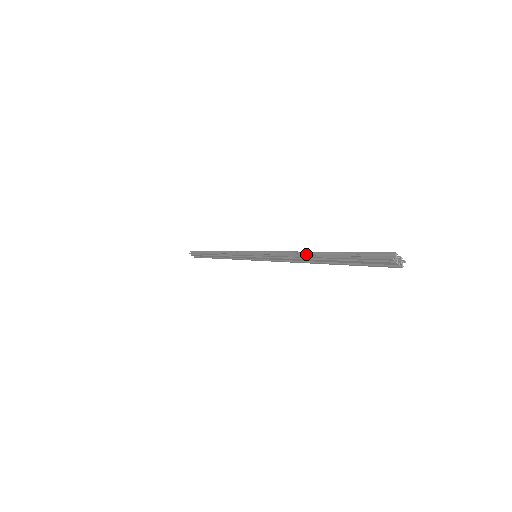
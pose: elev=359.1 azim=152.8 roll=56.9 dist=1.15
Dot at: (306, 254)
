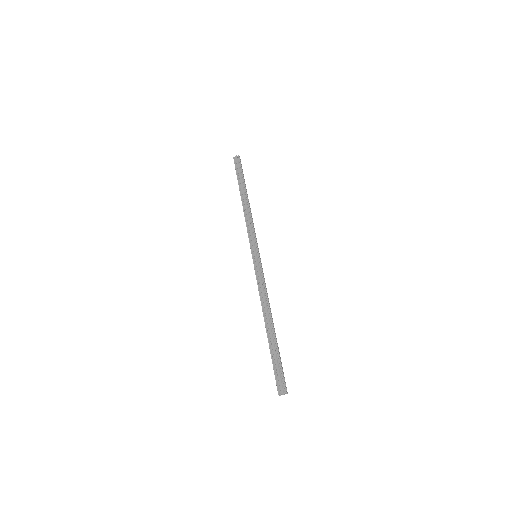
Dot at: (265, 318)
